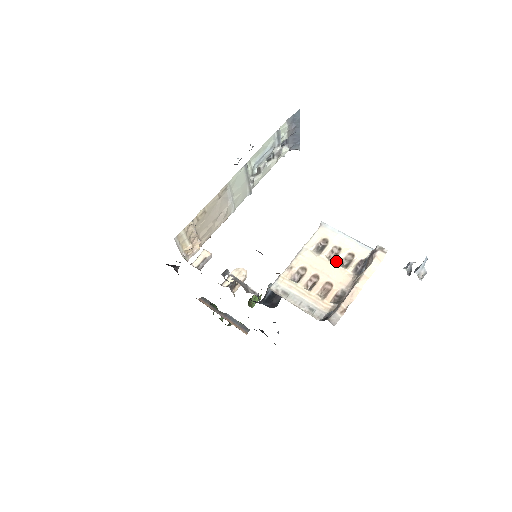
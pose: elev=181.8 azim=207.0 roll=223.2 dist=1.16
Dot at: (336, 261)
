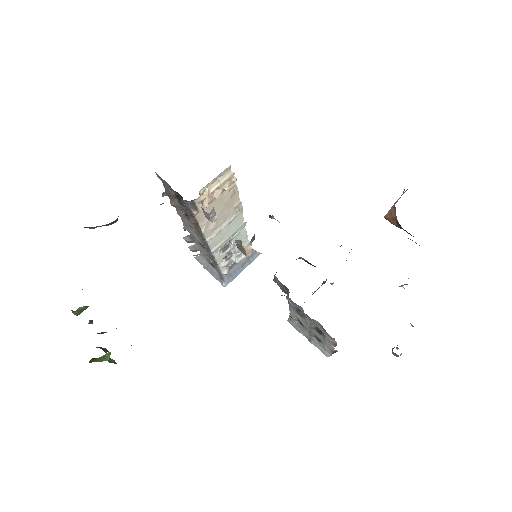
Dot at: occluded
